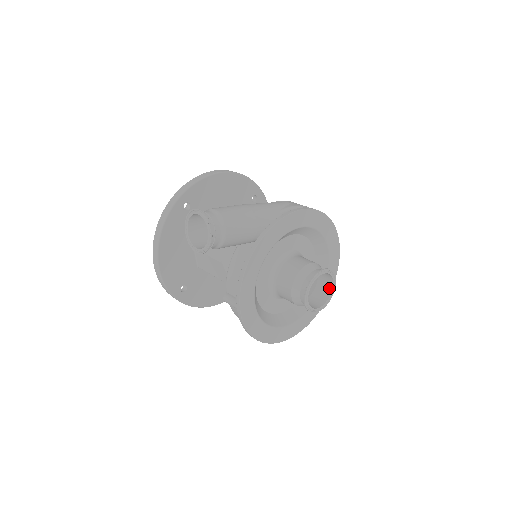
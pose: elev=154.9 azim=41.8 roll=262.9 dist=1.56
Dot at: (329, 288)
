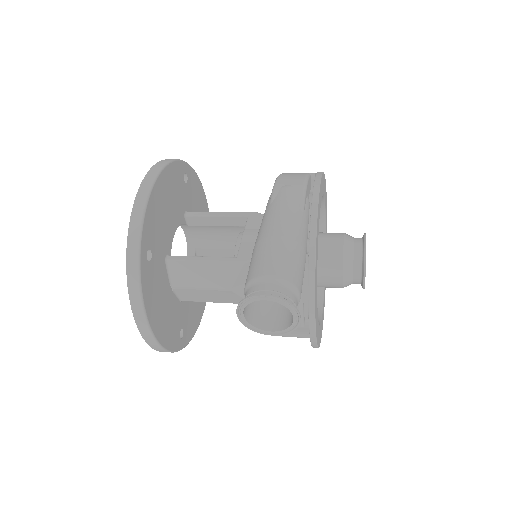
Dot at: occluded
